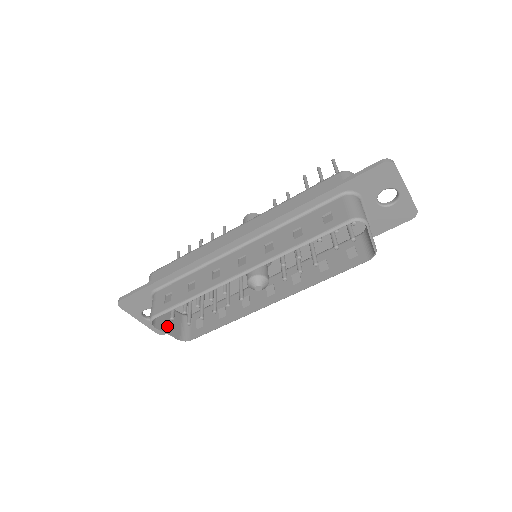
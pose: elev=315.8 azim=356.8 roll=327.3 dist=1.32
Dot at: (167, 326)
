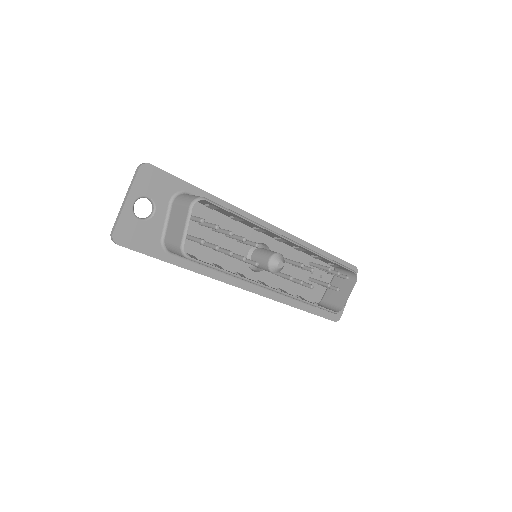
Dot at: (184, 224)
